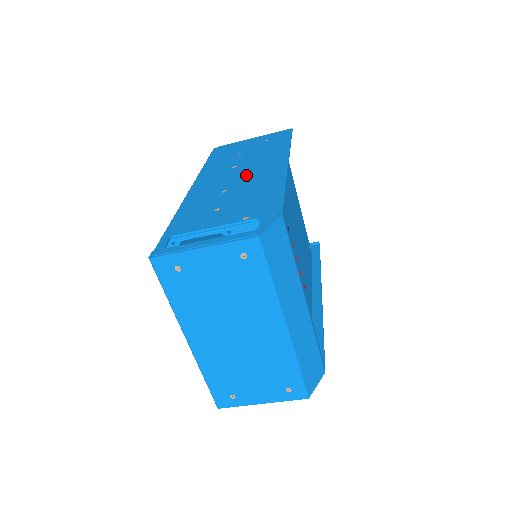
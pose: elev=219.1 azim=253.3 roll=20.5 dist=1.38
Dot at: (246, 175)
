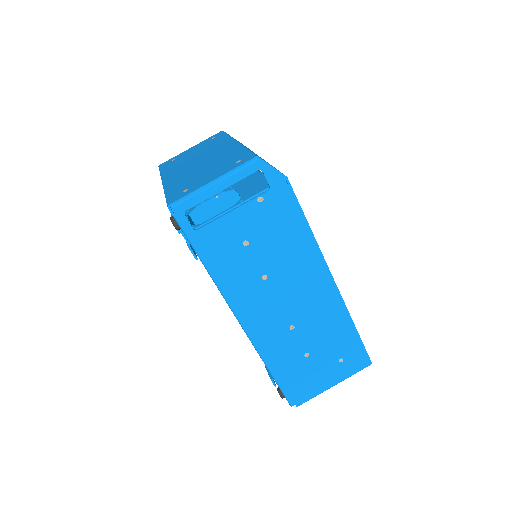
Dot at: occluded
